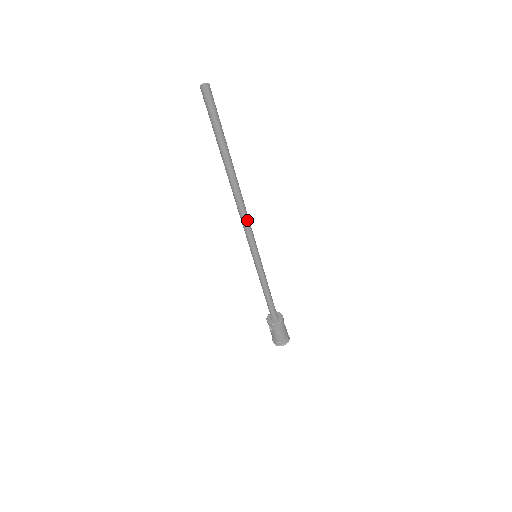
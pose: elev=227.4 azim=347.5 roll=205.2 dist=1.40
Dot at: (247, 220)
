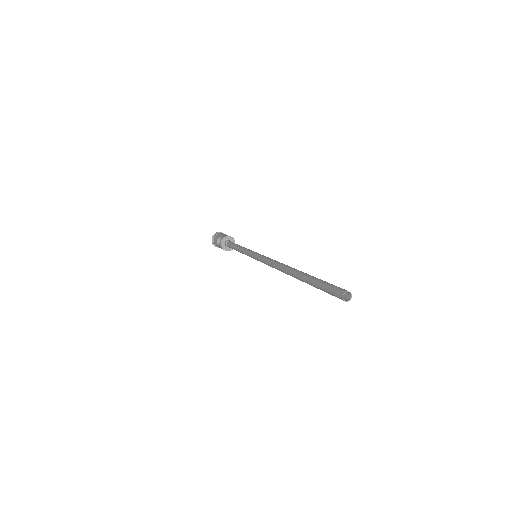
Dot at: occluded
